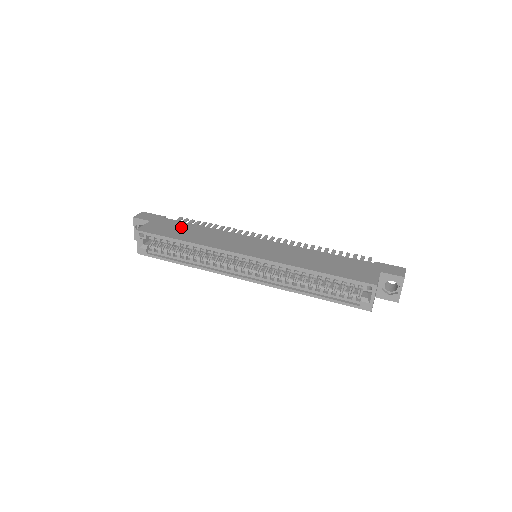
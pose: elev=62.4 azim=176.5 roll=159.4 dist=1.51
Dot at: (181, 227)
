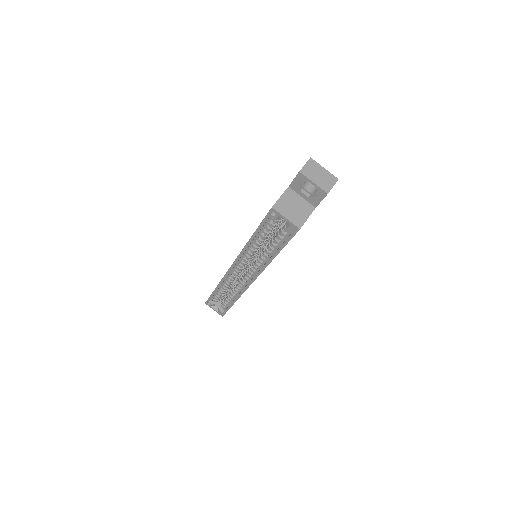
Dot at: occluded
